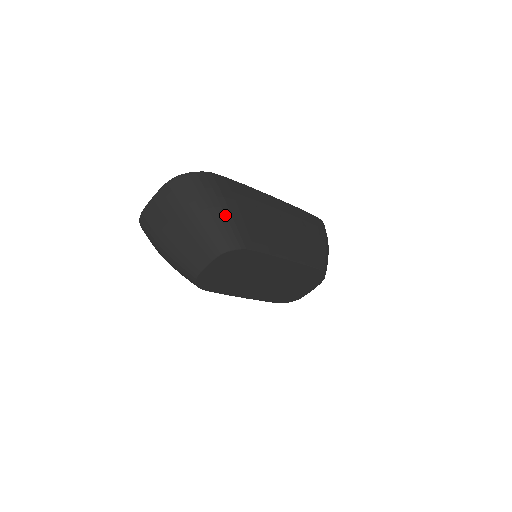
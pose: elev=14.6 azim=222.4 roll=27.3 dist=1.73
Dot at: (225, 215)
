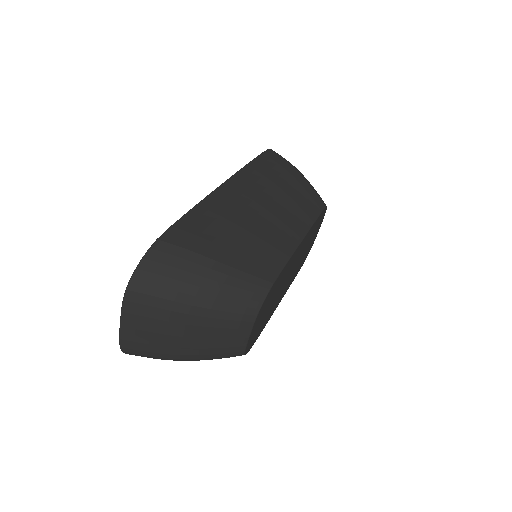
Dot at: (223, 274)
